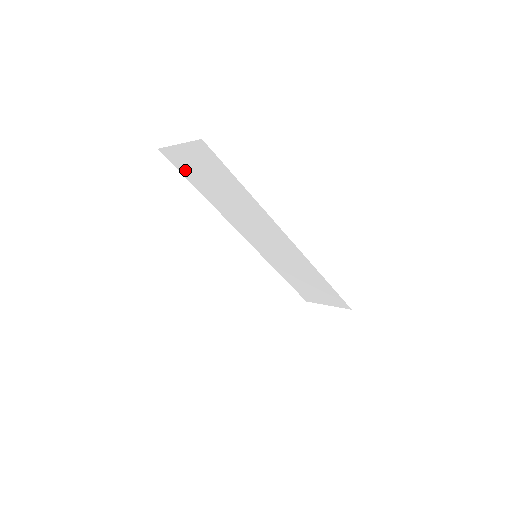
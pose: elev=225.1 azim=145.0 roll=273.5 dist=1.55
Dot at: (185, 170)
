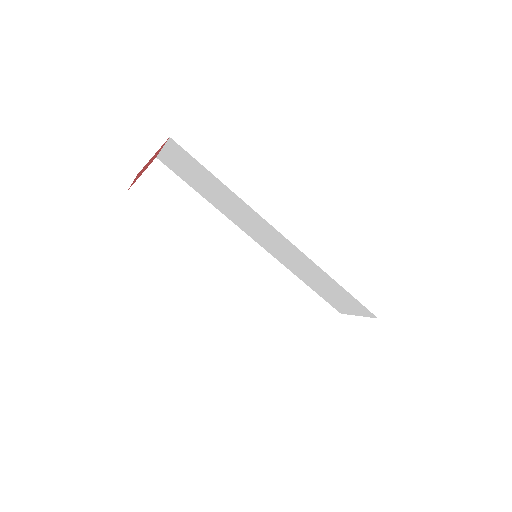
Dot at: (181, 175)
